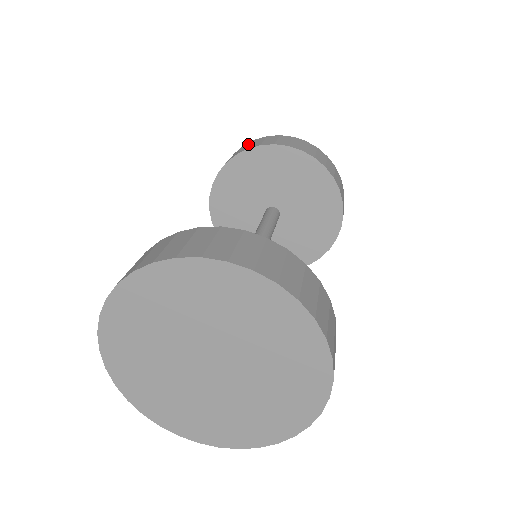
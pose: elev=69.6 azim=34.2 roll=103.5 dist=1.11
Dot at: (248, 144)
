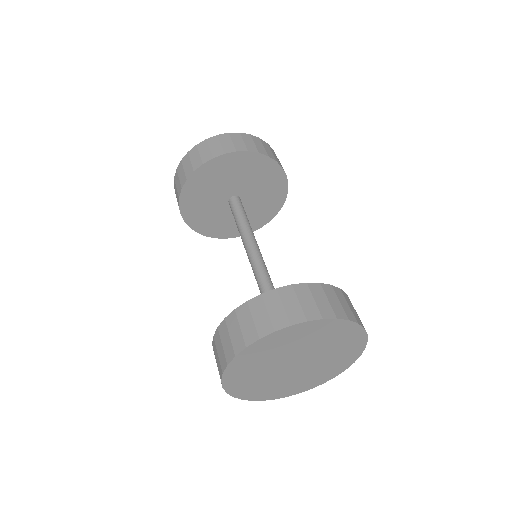
Dot at: (180, 169)
